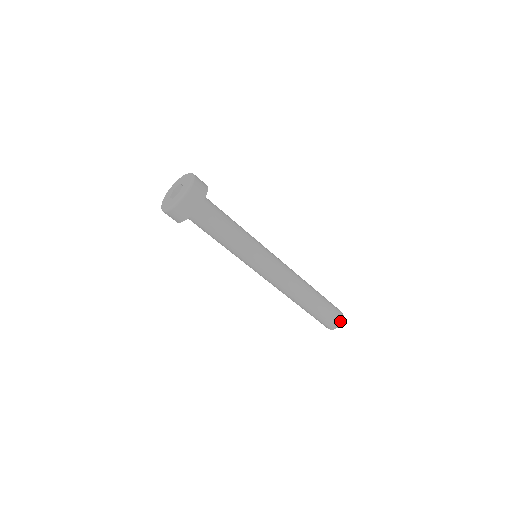
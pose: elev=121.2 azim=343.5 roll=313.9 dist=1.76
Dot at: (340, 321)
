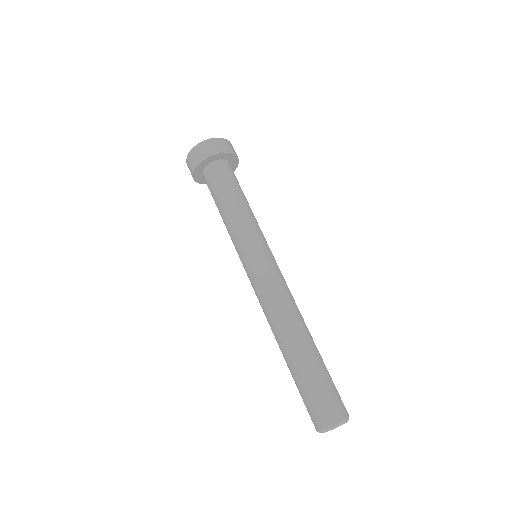
Dot at: (331, 419)
